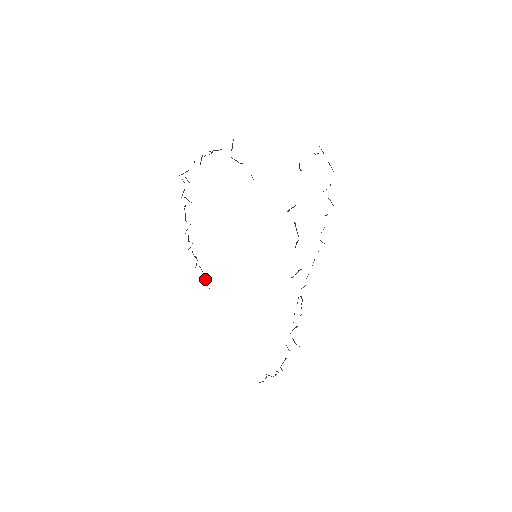
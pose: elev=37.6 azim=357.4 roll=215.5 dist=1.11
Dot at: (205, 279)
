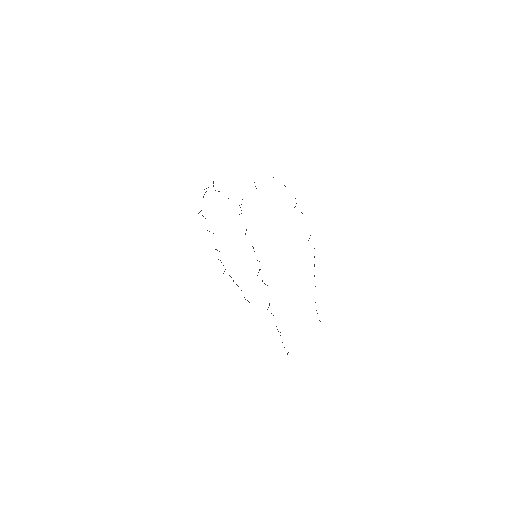
Dot at: occluded
